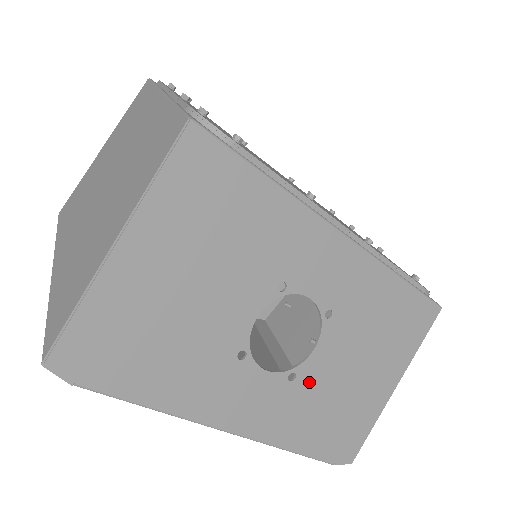
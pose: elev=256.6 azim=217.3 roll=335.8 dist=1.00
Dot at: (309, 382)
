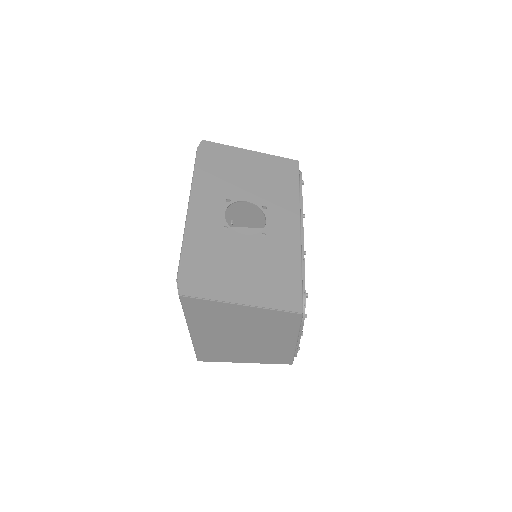
Dot at: (226, 239)
